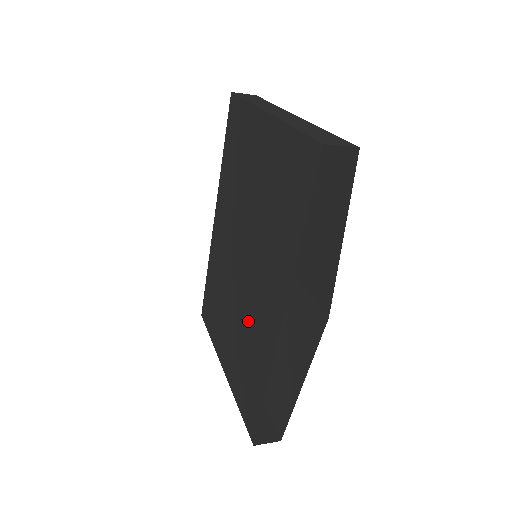
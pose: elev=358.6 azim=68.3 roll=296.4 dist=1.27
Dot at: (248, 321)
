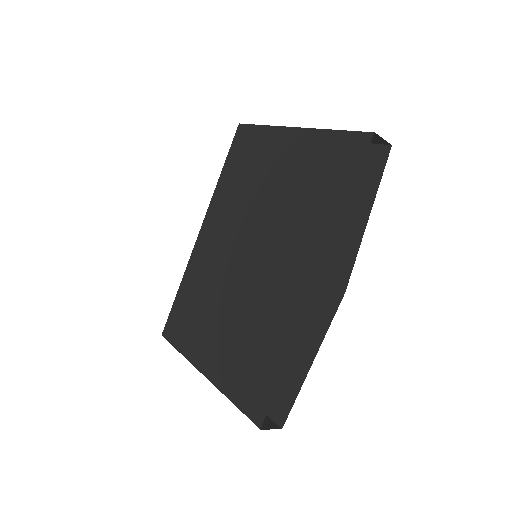
Dot at: (257, 306)
